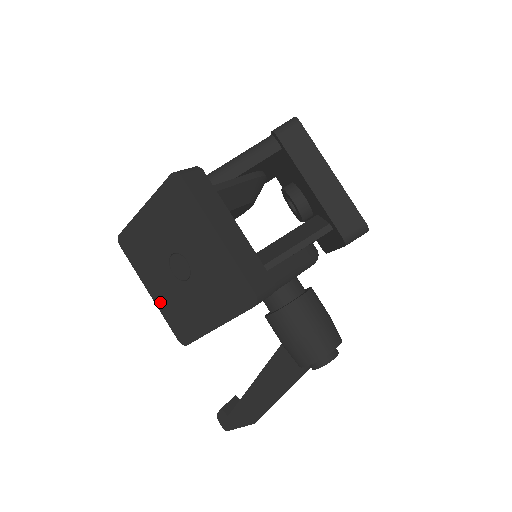
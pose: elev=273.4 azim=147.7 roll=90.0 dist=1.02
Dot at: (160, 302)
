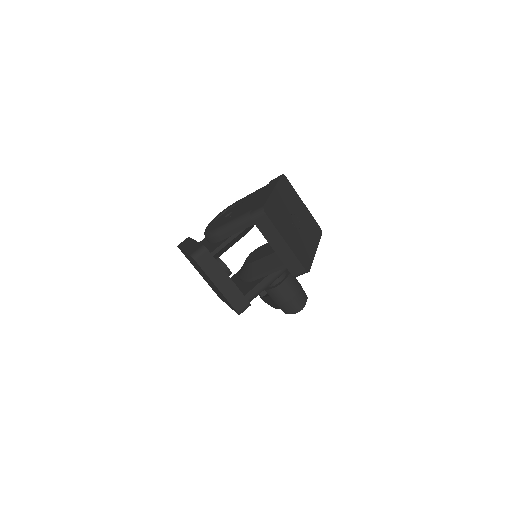
Dot at: (204, 279)
